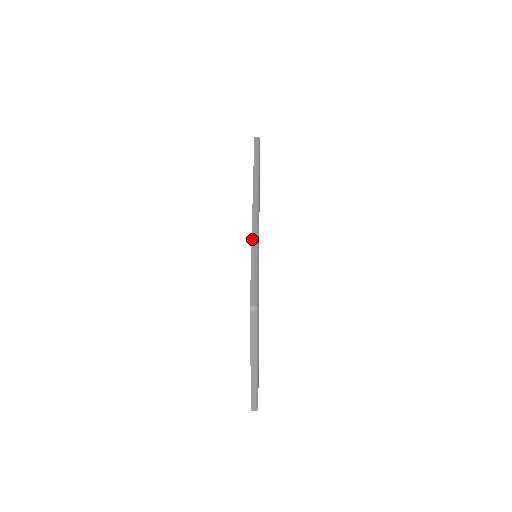
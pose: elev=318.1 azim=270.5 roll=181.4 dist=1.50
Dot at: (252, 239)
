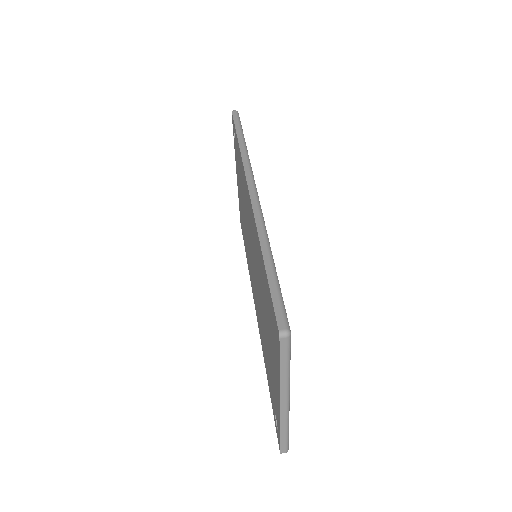
Dot at: (259, 237)
